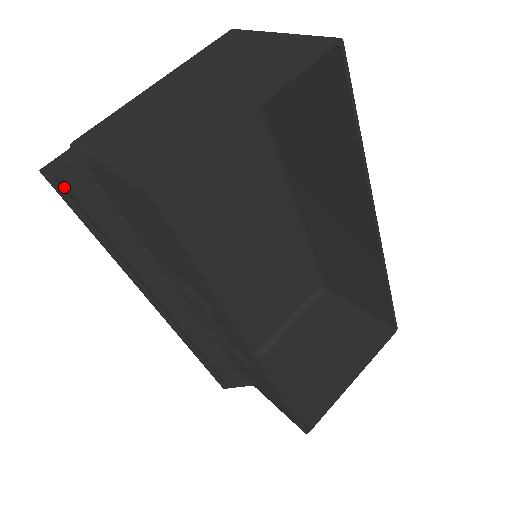
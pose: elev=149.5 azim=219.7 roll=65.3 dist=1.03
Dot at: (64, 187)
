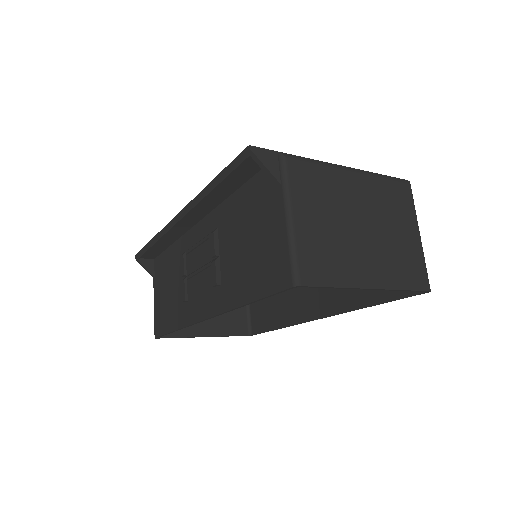
Dot at: (246, 161)
